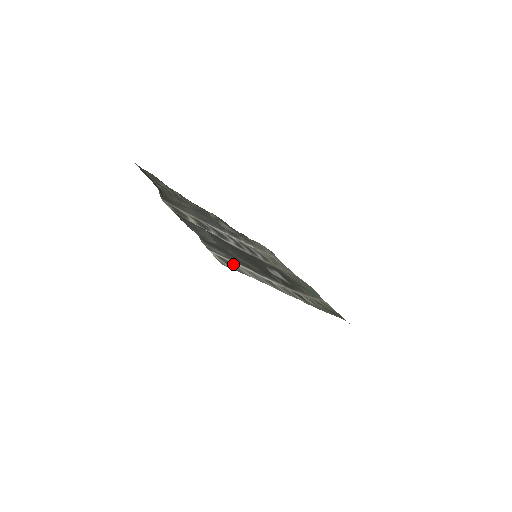
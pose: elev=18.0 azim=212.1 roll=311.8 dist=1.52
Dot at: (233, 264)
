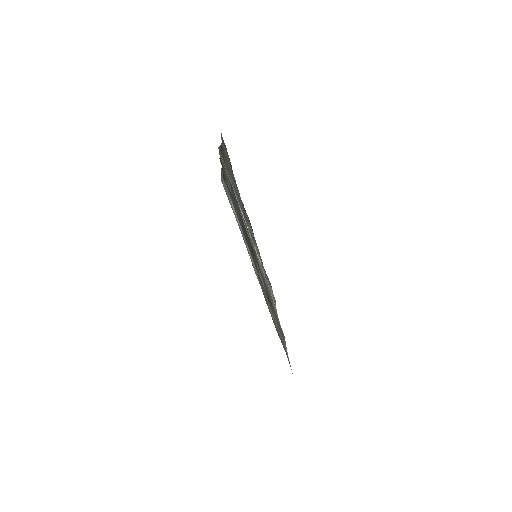
Dot at: occluded
